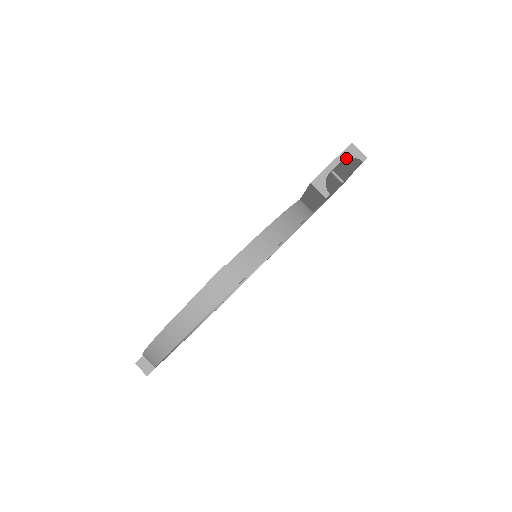
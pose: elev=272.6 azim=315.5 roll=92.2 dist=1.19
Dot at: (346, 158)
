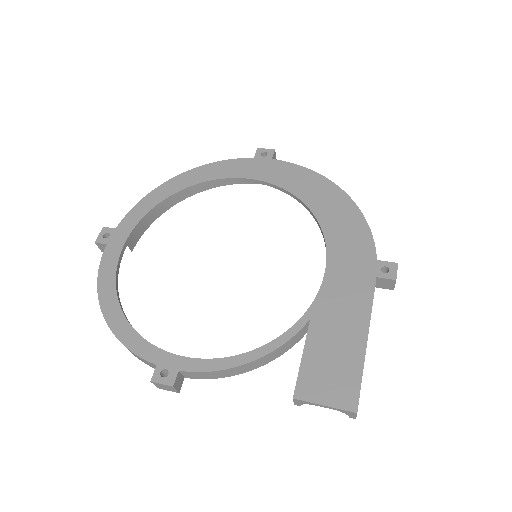
Dot at: (340, 411)
